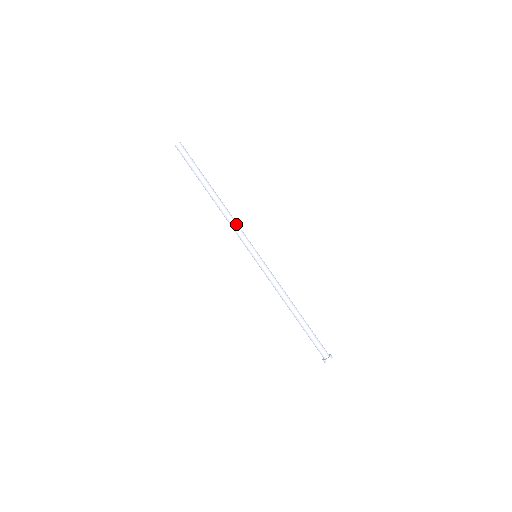
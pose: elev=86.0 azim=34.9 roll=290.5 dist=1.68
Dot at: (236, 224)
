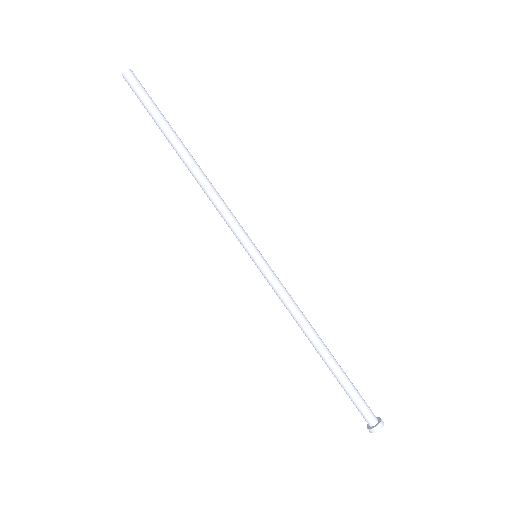
Dot at: (222, 203)
